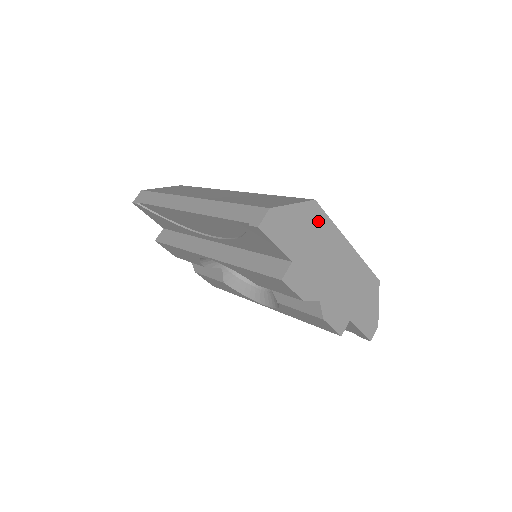
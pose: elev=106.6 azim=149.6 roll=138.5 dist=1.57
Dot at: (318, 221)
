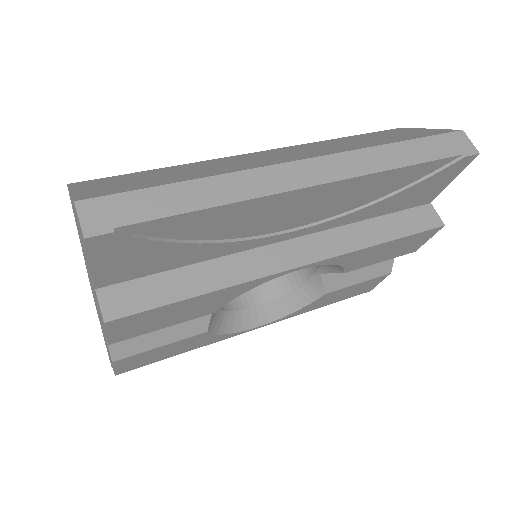
Dot at: occluded
